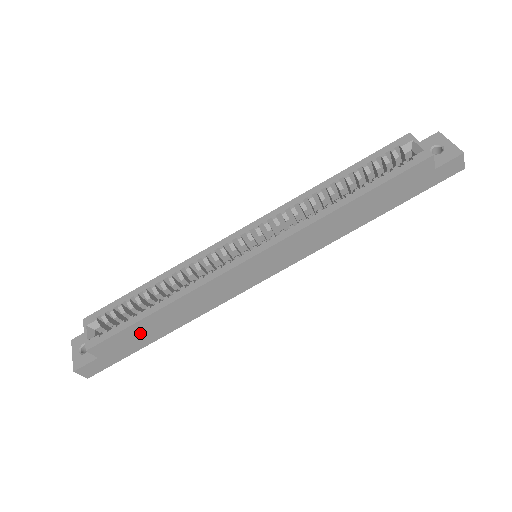
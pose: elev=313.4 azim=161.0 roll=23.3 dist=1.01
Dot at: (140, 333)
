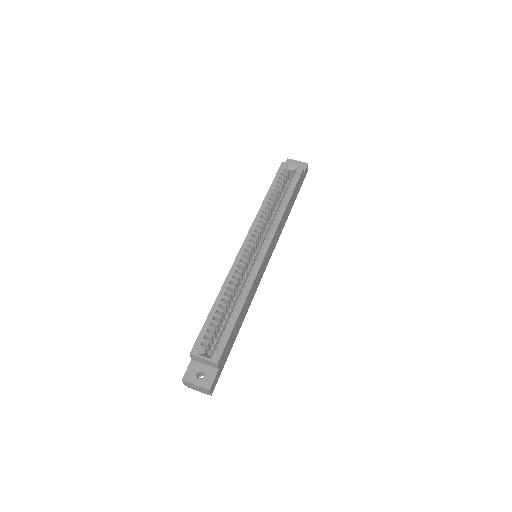
Dot at: (233, 335)
